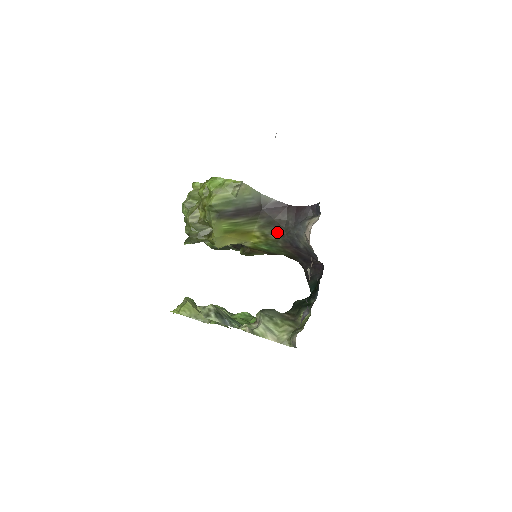
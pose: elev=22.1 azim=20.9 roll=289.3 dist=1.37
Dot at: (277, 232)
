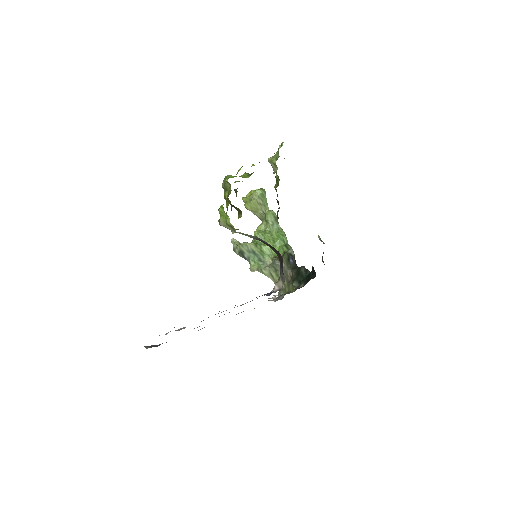
Dot at: occluded
